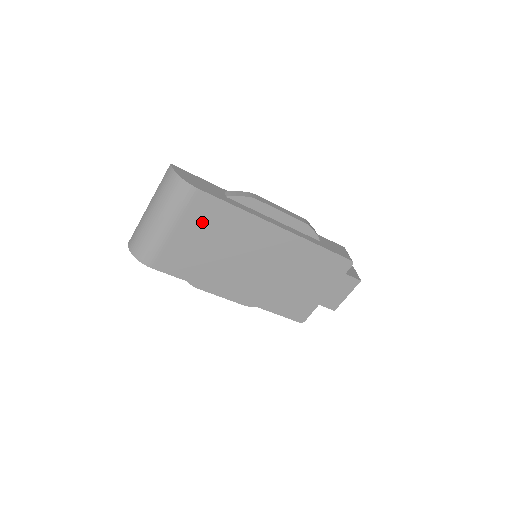
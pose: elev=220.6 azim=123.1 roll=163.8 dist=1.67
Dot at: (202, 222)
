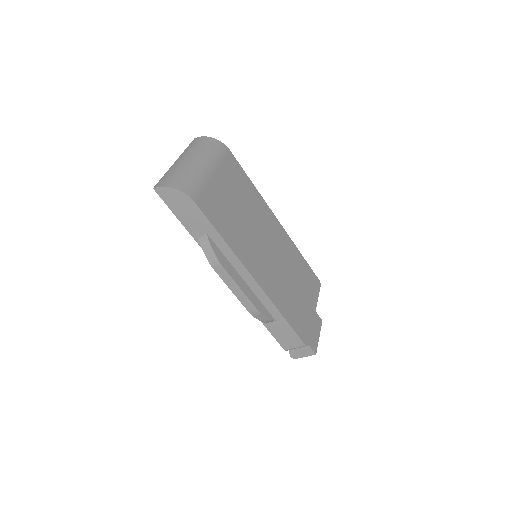
Dot at: (232, 180)
